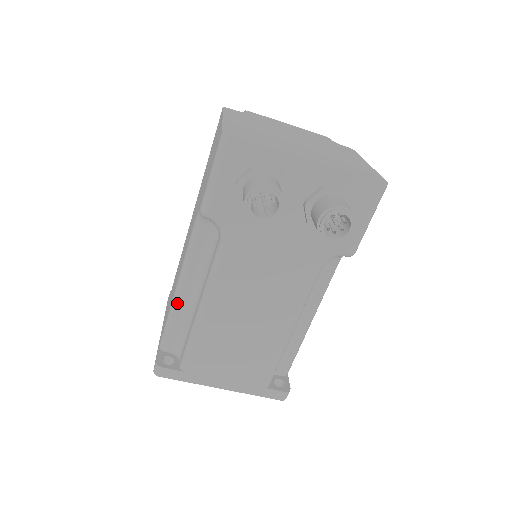
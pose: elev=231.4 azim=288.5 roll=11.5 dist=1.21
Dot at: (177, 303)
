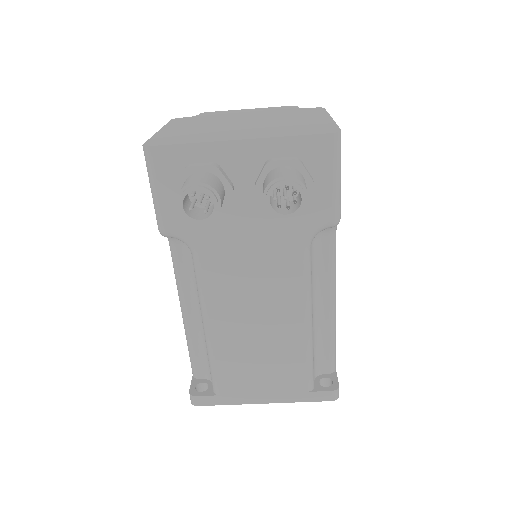
Dot at: (188, 328)
